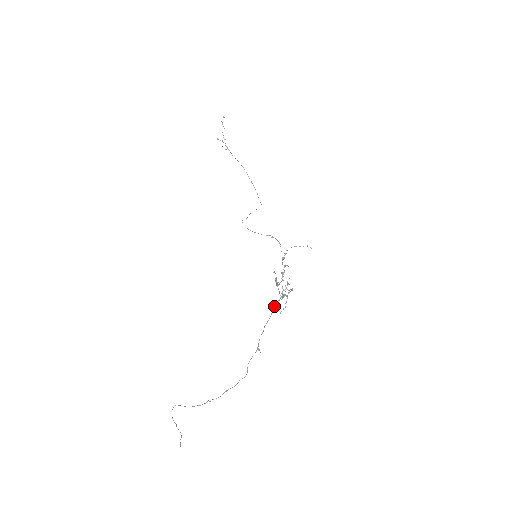
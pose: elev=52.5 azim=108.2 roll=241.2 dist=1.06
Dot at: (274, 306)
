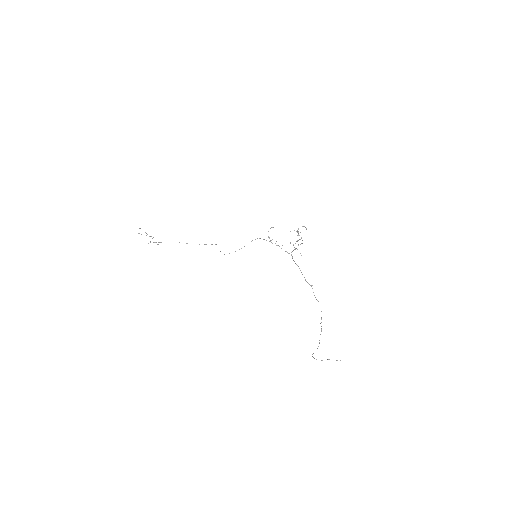
Dot at: occluded
